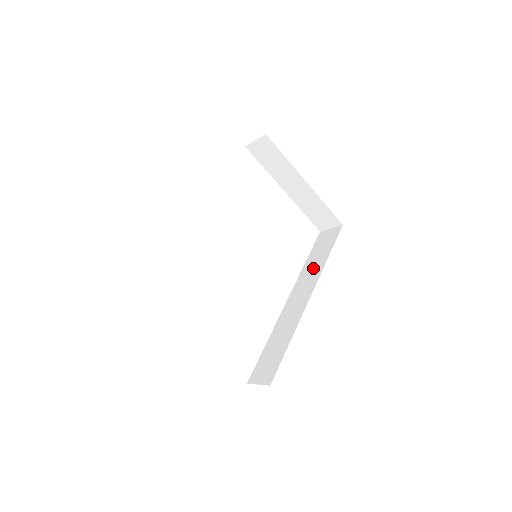
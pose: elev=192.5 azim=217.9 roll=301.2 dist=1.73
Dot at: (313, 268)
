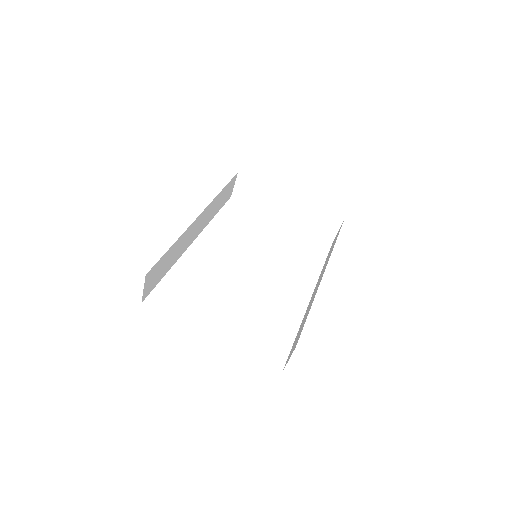
Dot at: occluded
